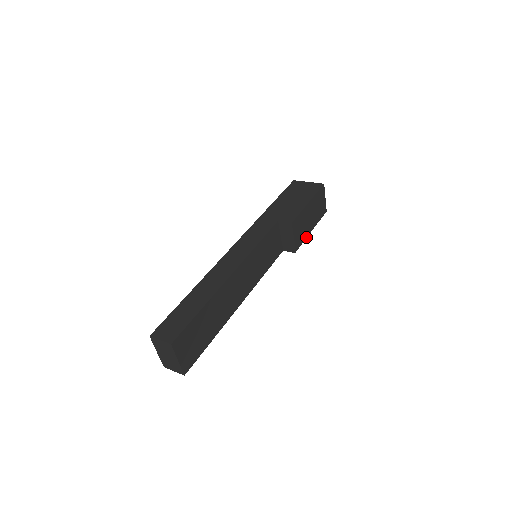
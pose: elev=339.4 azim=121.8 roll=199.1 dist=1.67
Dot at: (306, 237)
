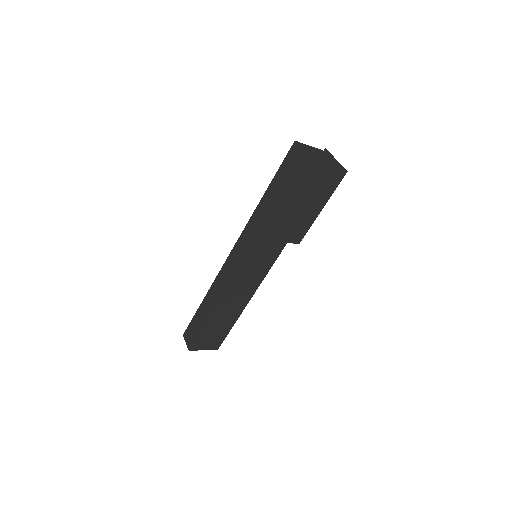
Dot at: (312, 223)
